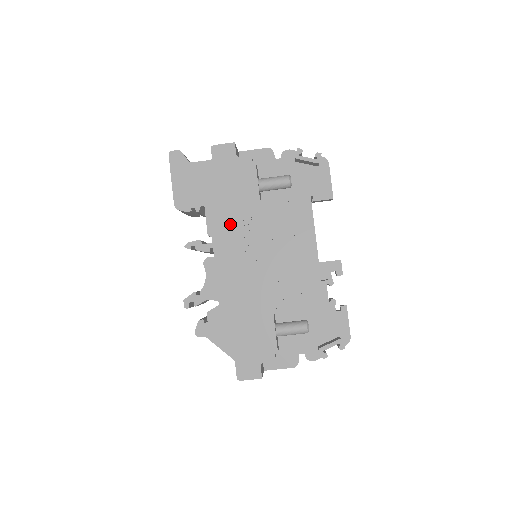
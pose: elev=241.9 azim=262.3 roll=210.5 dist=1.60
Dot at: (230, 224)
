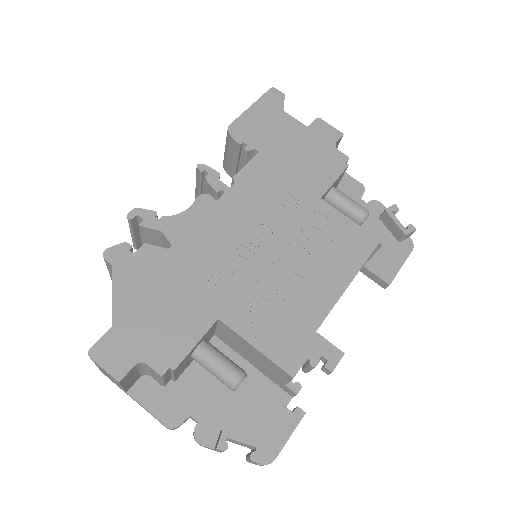
Dot at: (267, 189)
